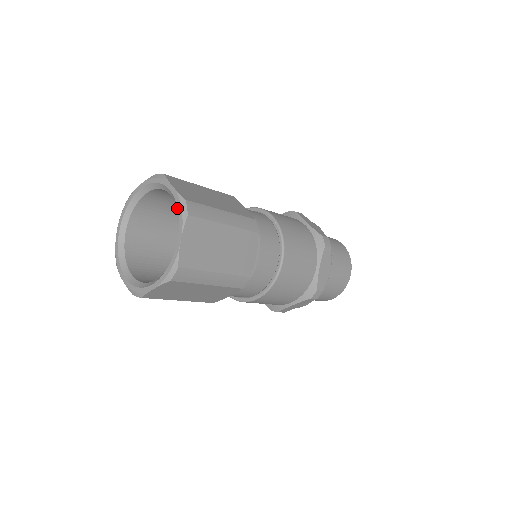
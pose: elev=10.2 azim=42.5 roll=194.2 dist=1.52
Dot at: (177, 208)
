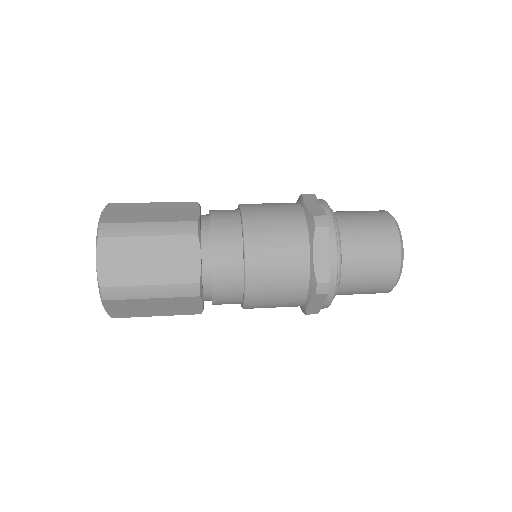
Dot at: occluded
